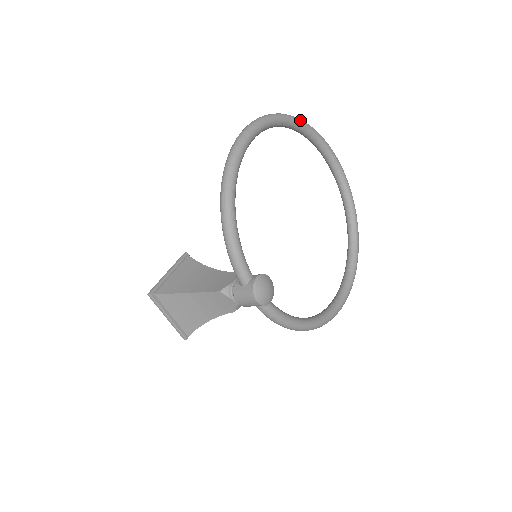
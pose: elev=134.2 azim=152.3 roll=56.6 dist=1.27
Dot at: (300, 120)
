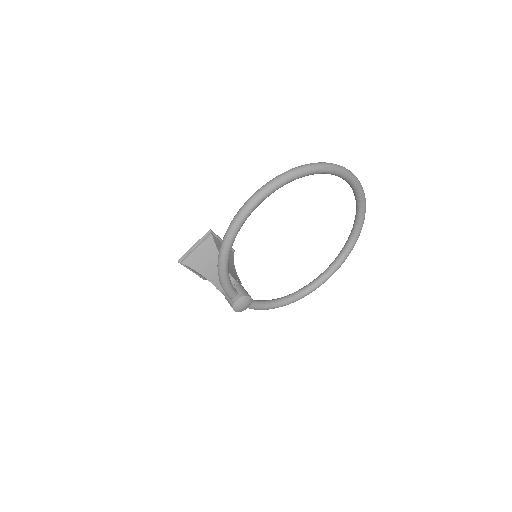
Dot at: (316, 169)
